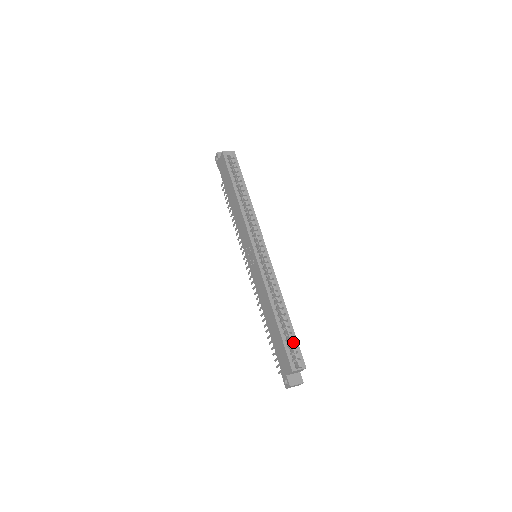
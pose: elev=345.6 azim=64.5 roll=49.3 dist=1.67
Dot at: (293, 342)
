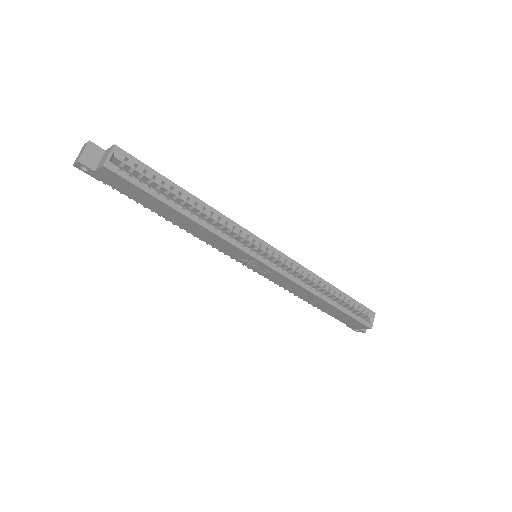
Dot at: (356, 306)
